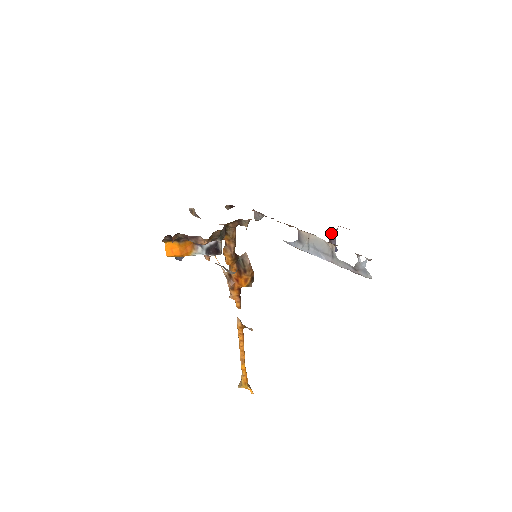
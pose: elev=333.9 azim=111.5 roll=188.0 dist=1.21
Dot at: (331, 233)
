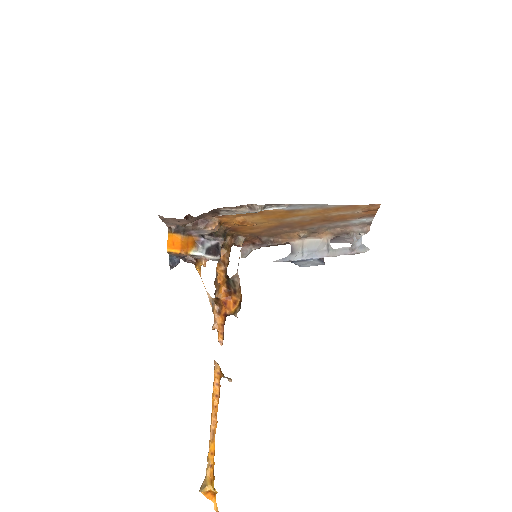
Dot at: occluded
